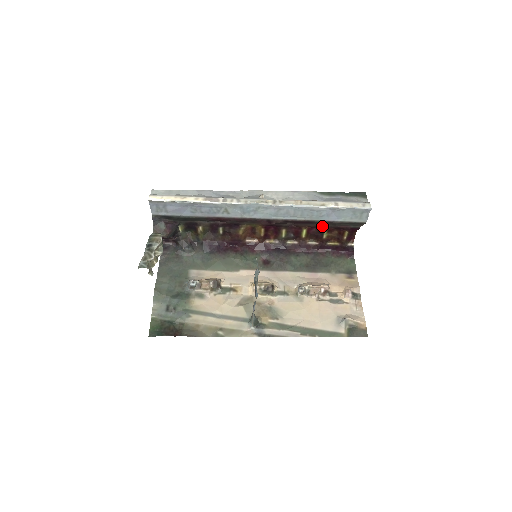
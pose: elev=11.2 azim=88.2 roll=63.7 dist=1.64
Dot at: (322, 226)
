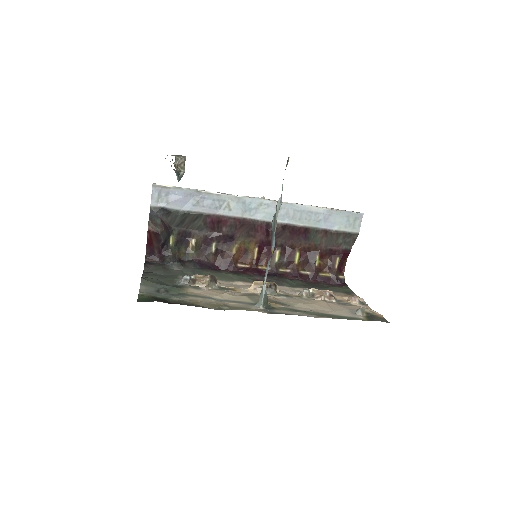
Dot at: (315, 247)
